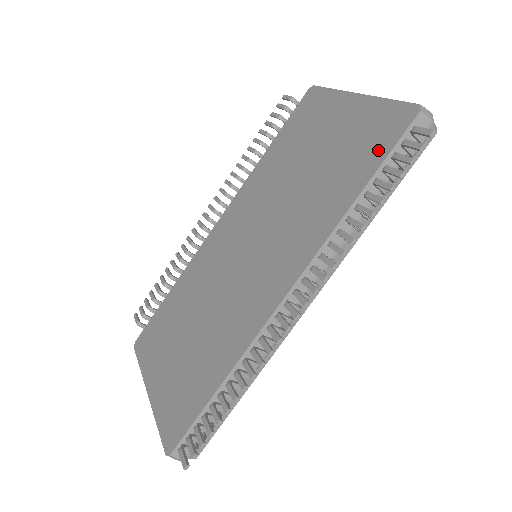
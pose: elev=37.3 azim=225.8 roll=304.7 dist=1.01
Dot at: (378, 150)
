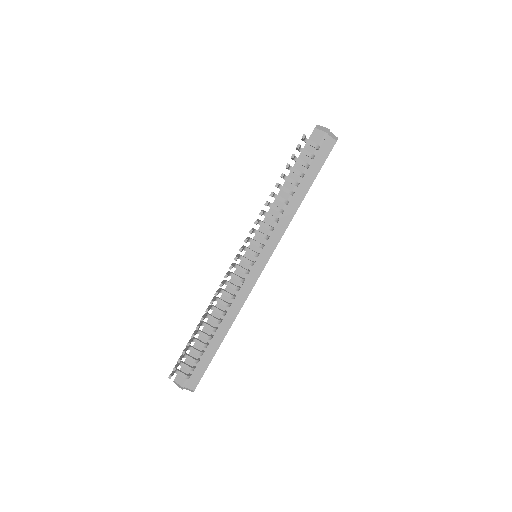
Dot at: occluded
